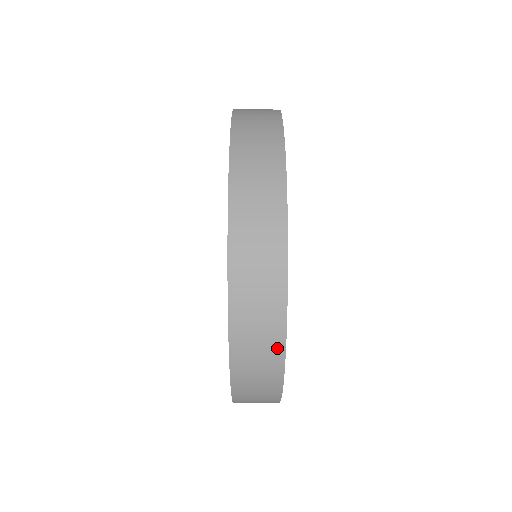
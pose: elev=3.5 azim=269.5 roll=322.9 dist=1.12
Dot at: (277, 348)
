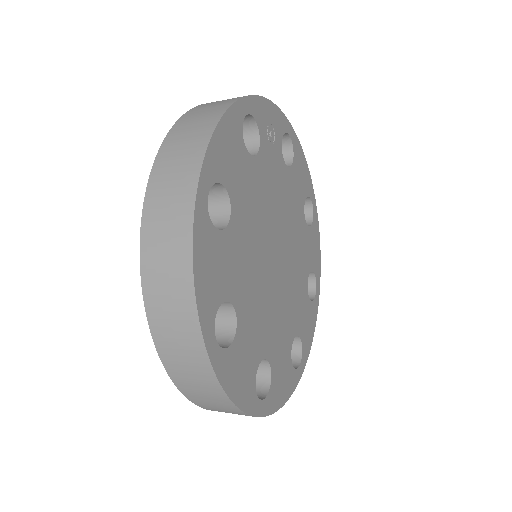
Dot at: (246, 415)
